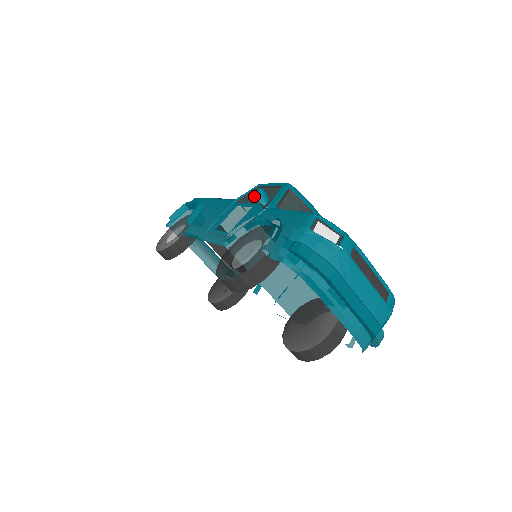
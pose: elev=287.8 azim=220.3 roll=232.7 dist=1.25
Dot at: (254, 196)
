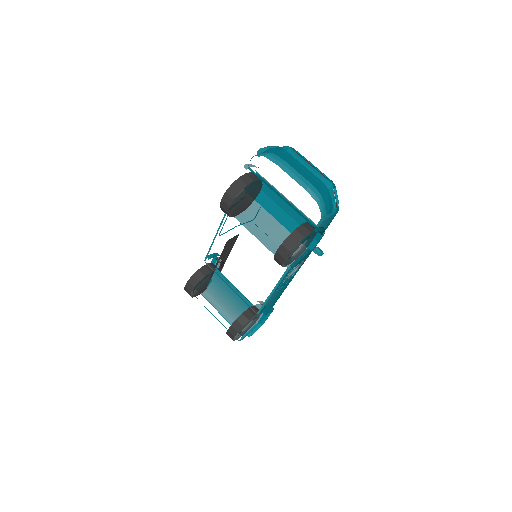
Dot at: occluded
